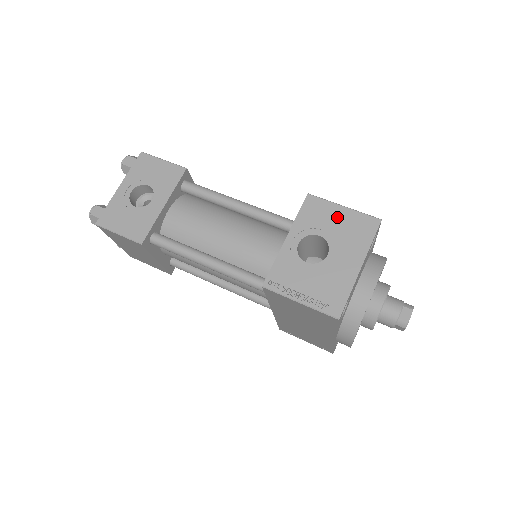
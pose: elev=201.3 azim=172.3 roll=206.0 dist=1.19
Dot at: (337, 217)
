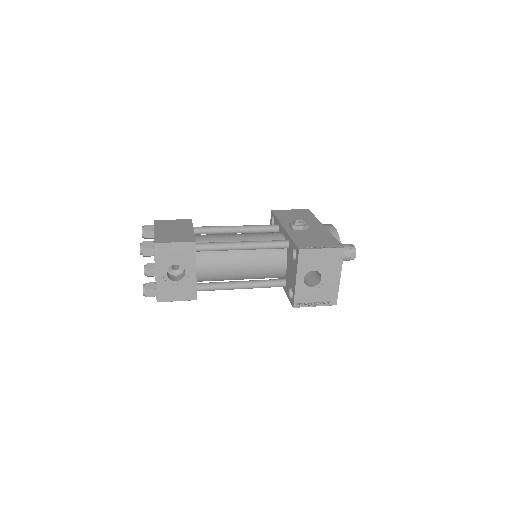
Dot at: (320, 257)
